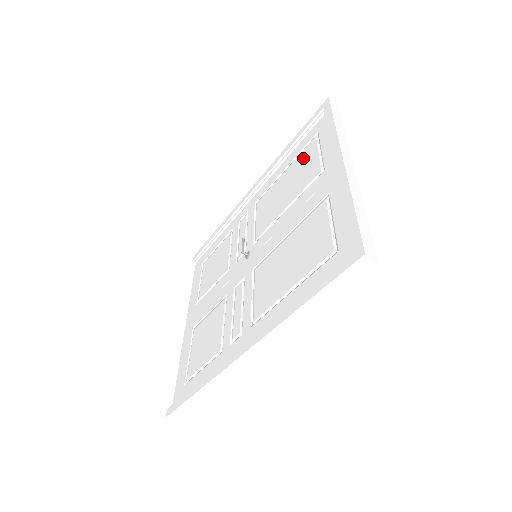
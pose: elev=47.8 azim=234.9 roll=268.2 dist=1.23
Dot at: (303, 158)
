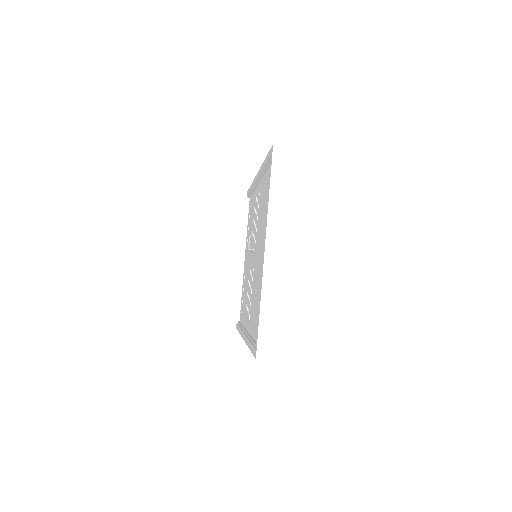
Dot at: (267, 194)
